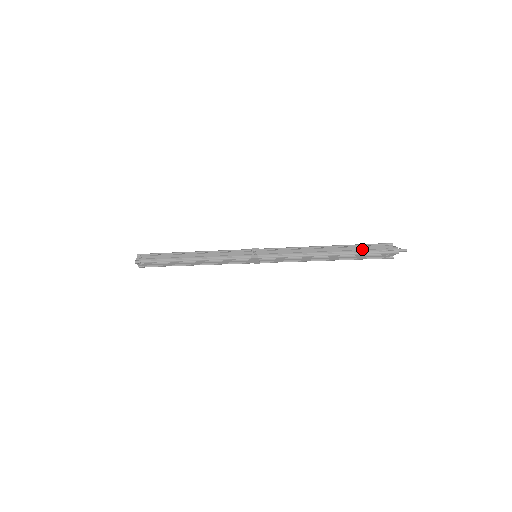
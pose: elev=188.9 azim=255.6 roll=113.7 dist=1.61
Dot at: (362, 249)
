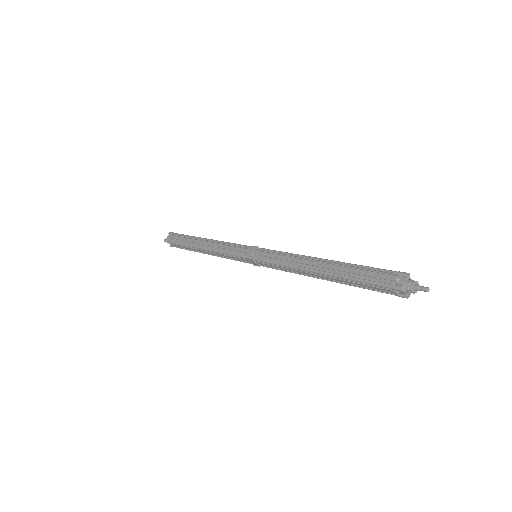
Dot at: (362, 274)
